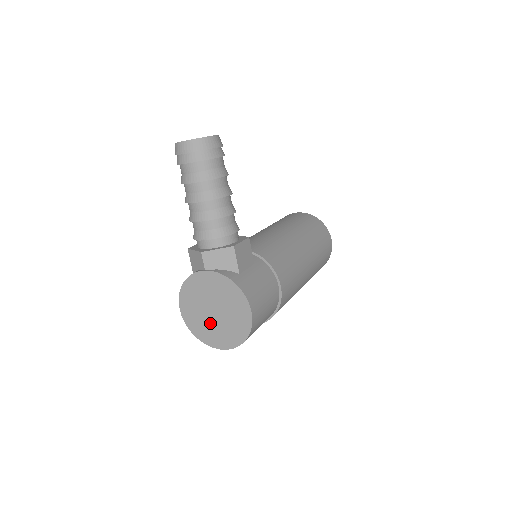
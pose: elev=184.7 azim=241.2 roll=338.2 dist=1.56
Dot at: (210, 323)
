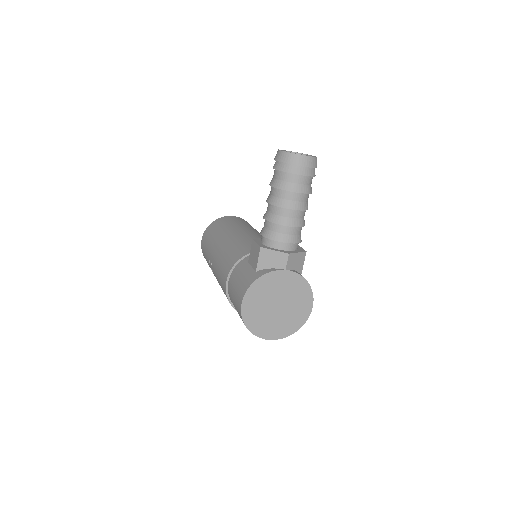
Dot at: (269, 316)
